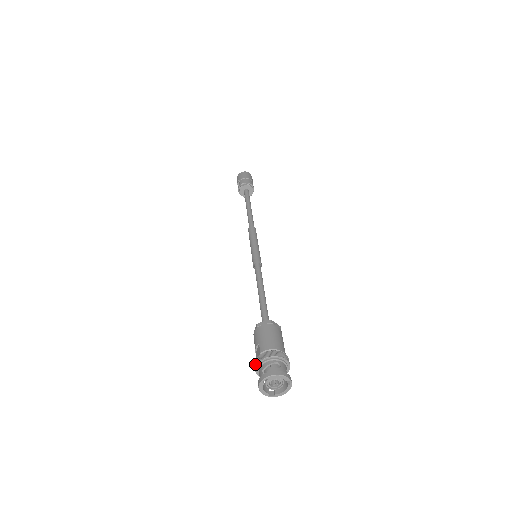
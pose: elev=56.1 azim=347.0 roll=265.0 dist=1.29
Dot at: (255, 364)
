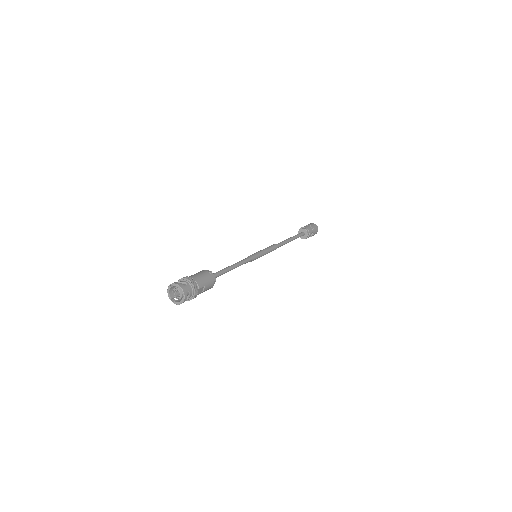
Dot at: (179, 281)
